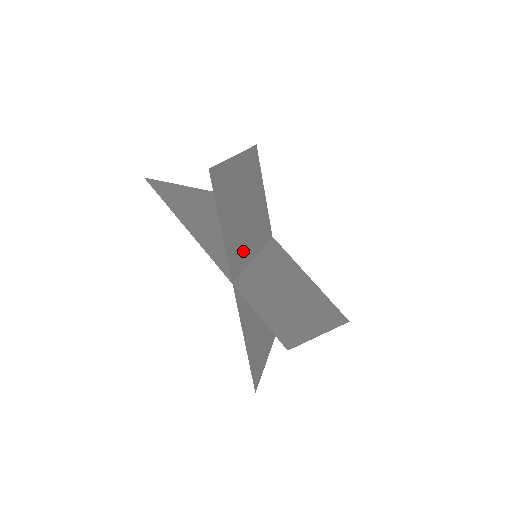
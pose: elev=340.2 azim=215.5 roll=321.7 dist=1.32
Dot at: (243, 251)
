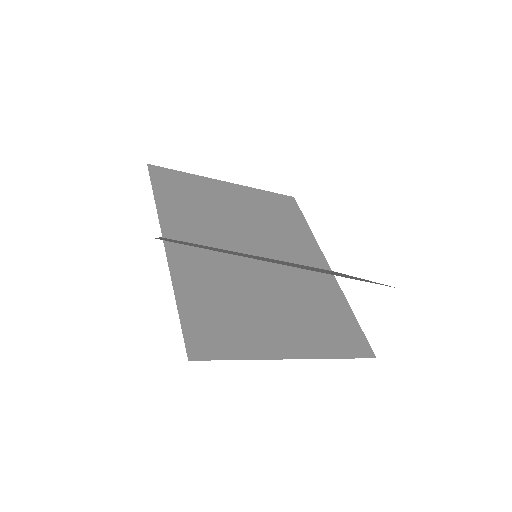
Dot at: (212, 235)
